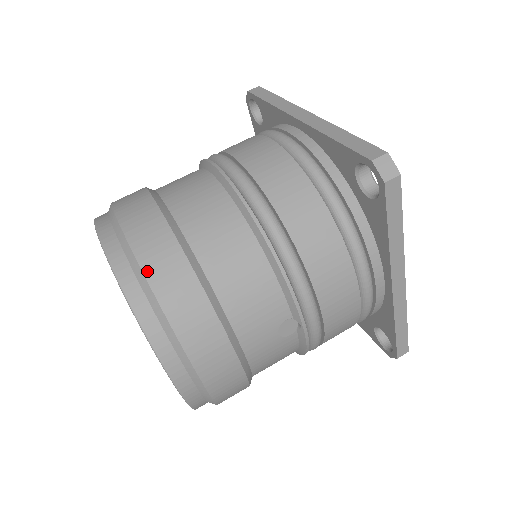
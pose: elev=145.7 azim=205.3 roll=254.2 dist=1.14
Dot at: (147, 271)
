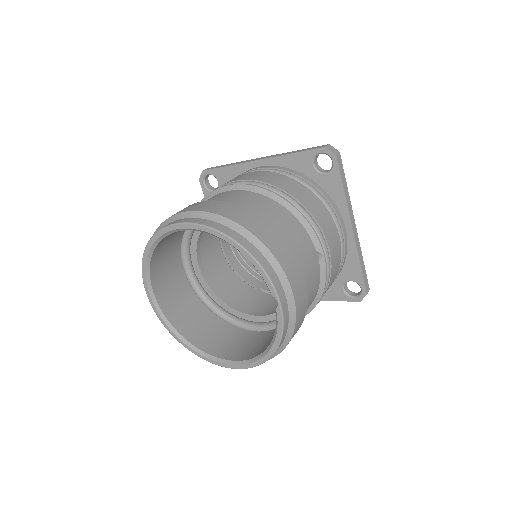
Dot at: (236, 221)
